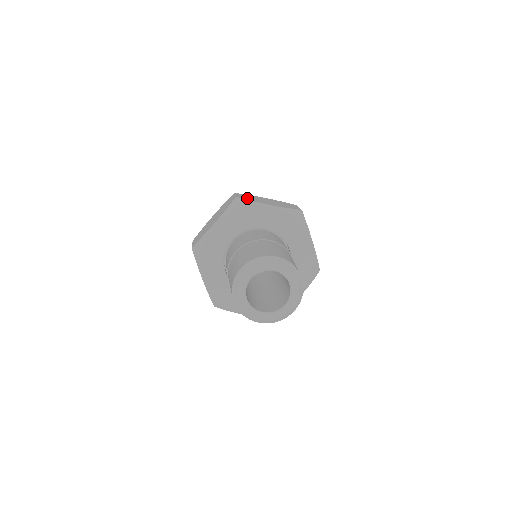
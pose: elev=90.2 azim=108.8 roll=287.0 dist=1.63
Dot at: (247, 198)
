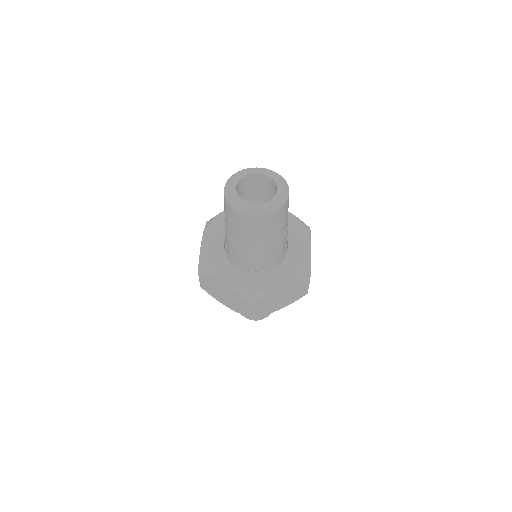
Dot at: occluded
